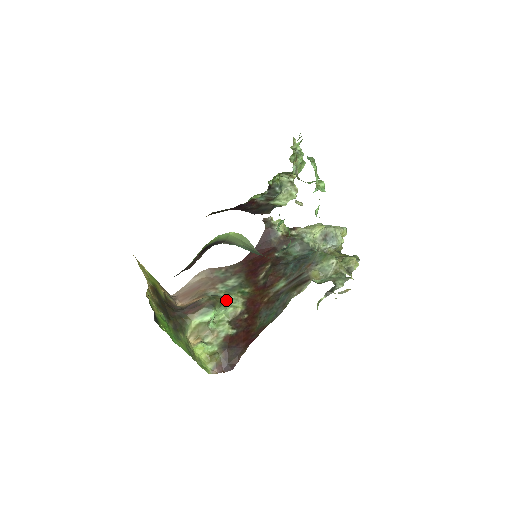
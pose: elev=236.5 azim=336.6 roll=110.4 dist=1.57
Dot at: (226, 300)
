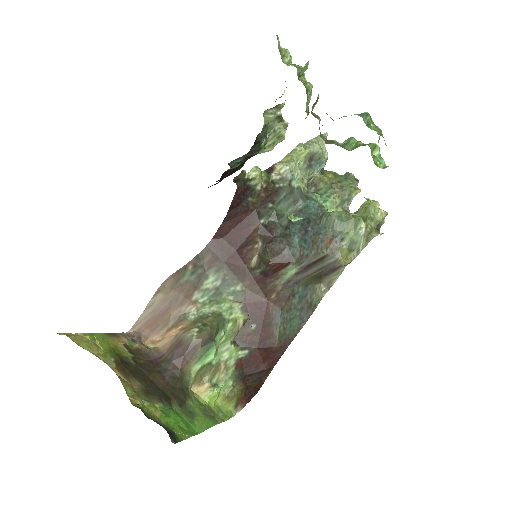
Dot at: (220, 318)
